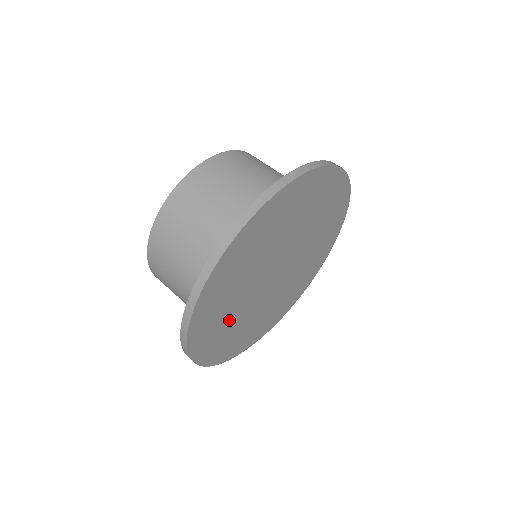
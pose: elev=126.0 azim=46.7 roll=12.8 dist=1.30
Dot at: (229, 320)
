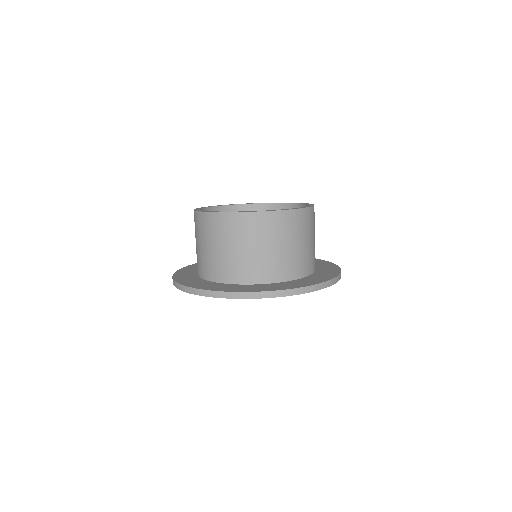
Dot at: occluded
